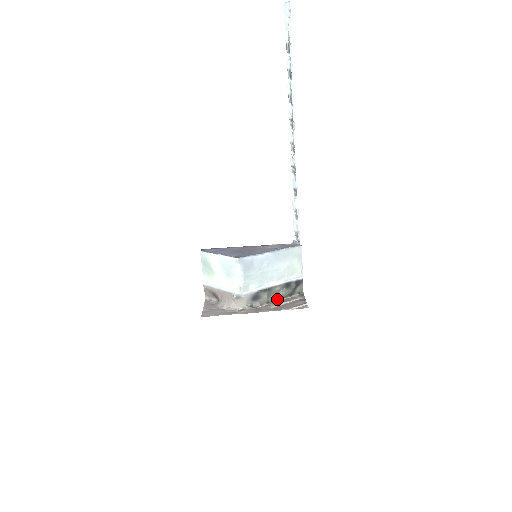
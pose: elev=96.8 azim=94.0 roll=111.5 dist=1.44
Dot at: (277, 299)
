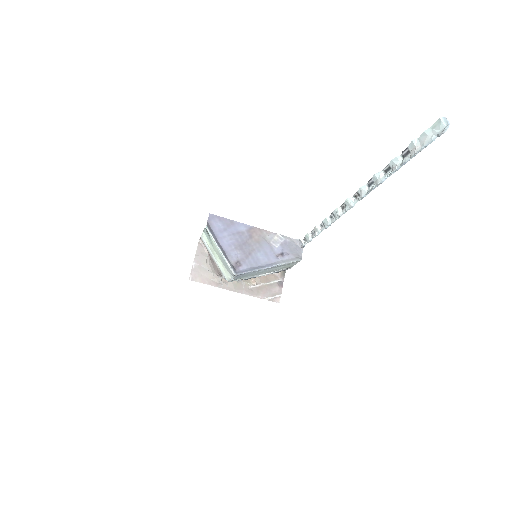
Dot at: occluded
